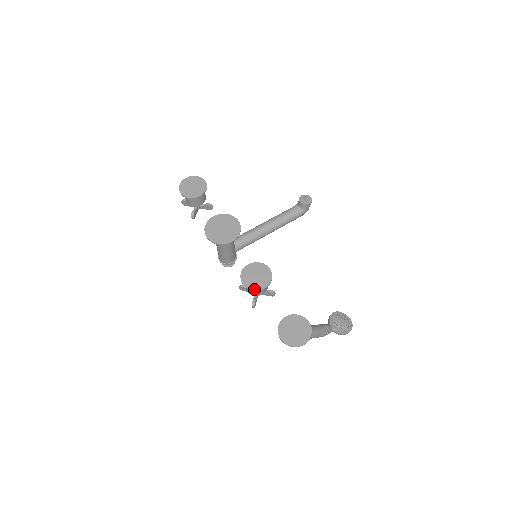
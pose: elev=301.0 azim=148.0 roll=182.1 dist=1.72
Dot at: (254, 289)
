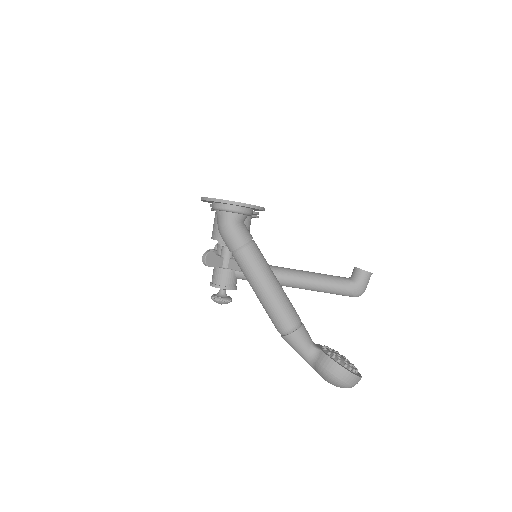
Dot at: occluded
